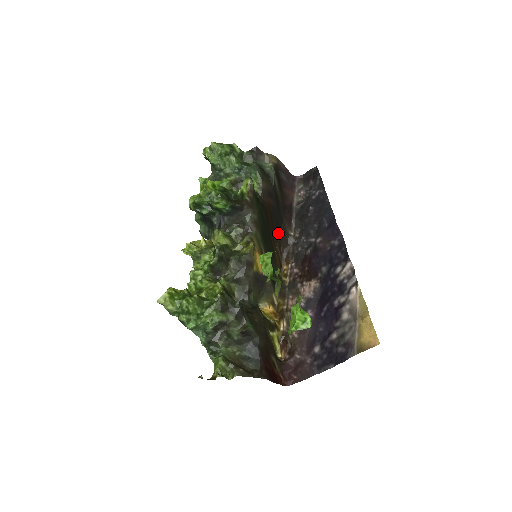
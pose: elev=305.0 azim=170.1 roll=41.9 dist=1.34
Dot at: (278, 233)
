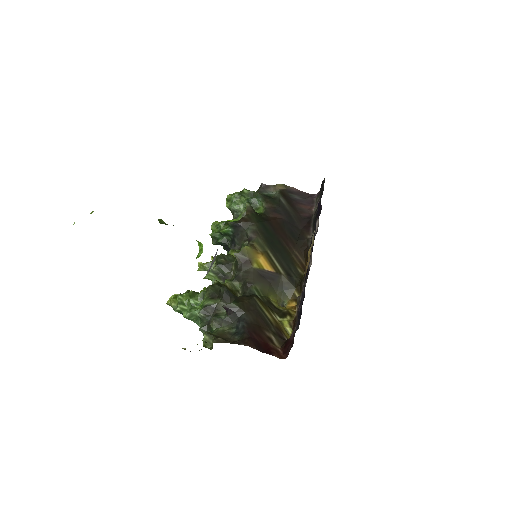
Dot at: (295, 240)
